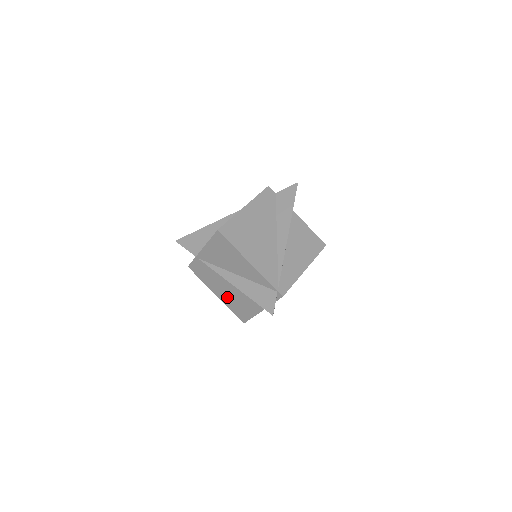
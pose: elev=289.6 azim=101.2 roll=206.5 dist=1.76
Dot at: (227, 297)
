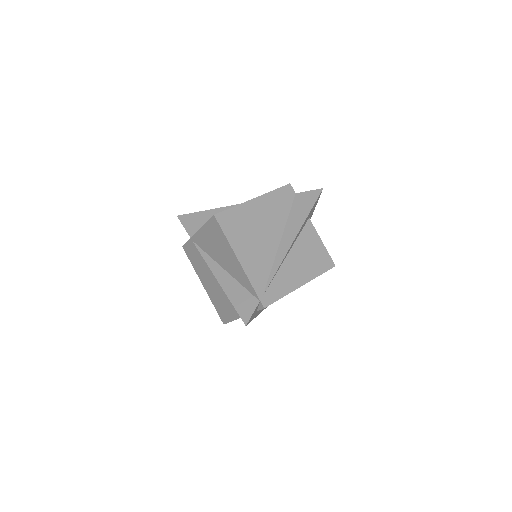
Dot at: (212, 291)
